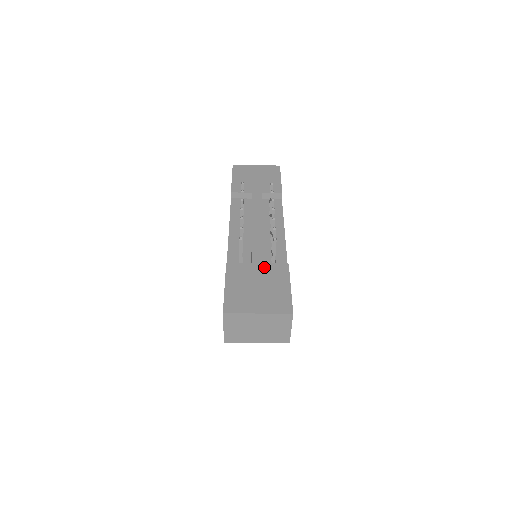
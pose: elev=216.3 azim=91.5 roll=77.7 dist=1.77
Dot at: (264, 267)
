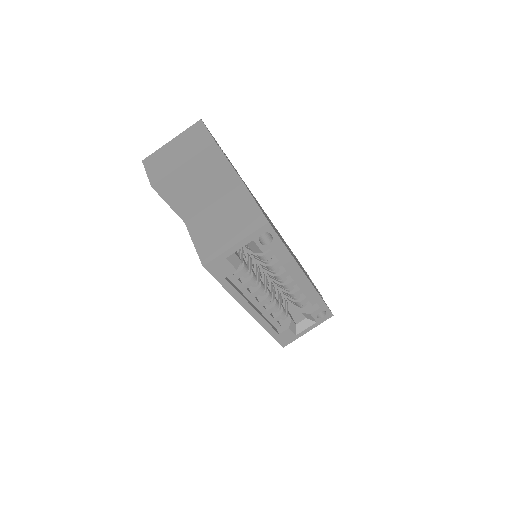
Dot at: occluded
